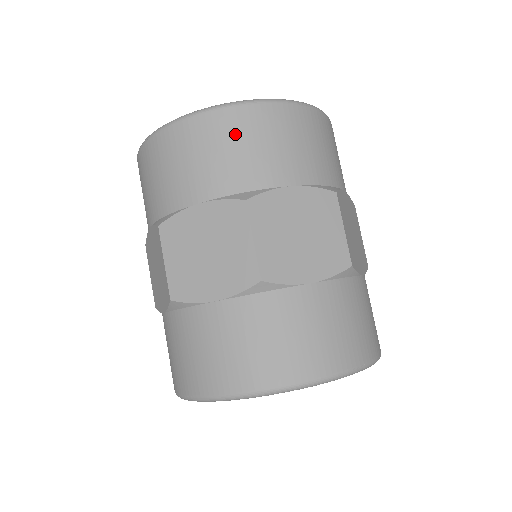
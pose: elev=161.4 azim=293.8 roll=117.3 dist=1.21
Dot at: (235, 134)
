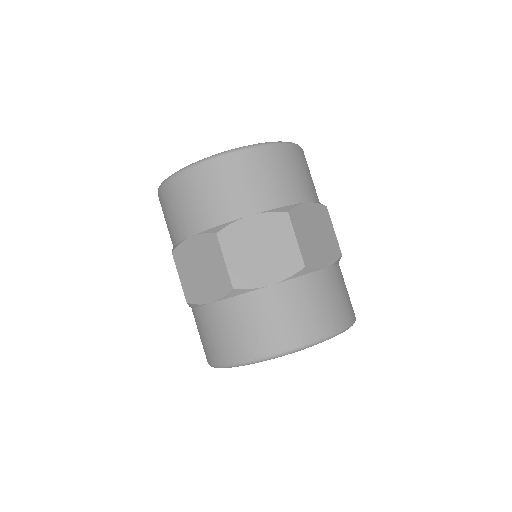
Dot at: (271, 166)
